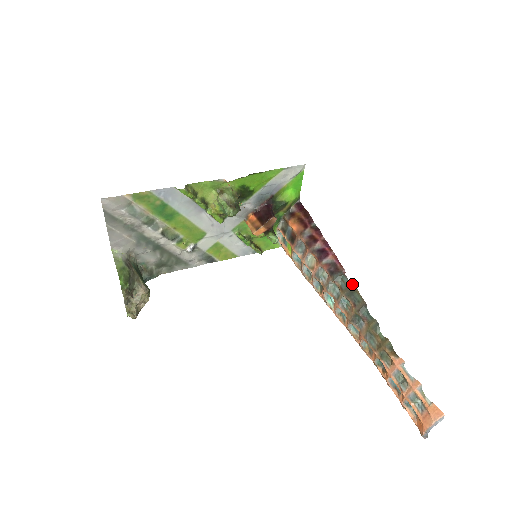
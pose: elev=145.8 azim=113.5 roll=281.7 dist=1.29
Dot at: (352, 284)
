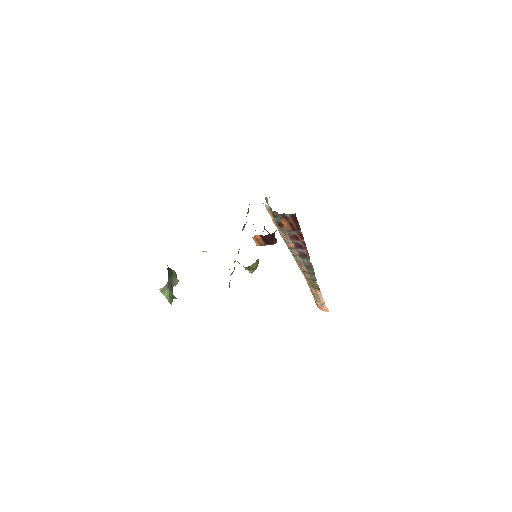
Dot at: (311, 265)
